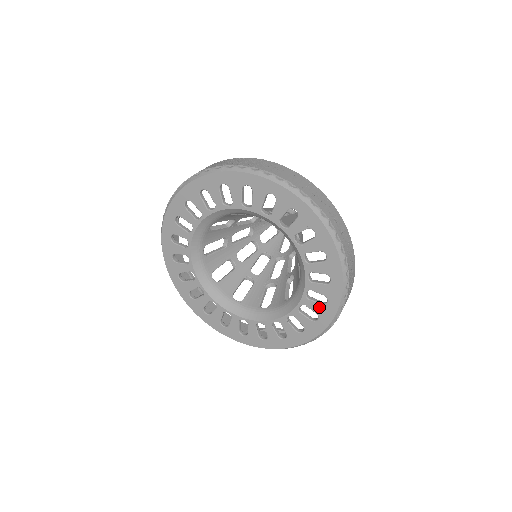
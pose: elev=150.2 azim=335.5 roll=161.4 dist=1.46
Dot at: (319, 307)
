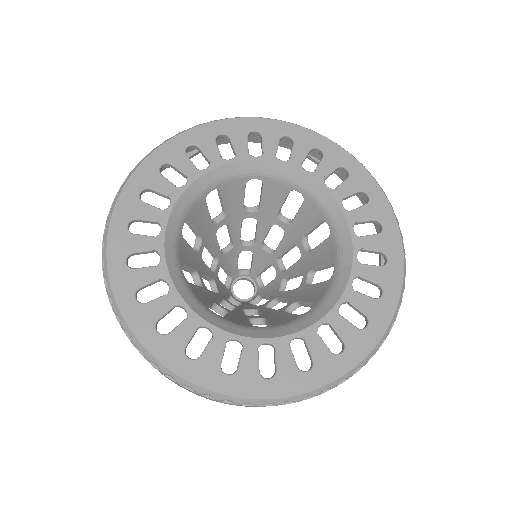
Dot at: (378, 239)
